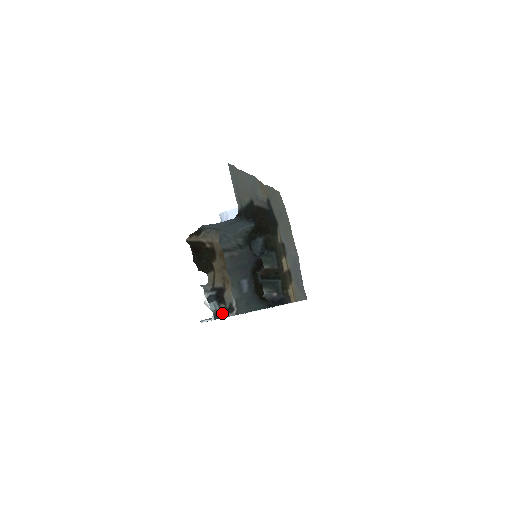
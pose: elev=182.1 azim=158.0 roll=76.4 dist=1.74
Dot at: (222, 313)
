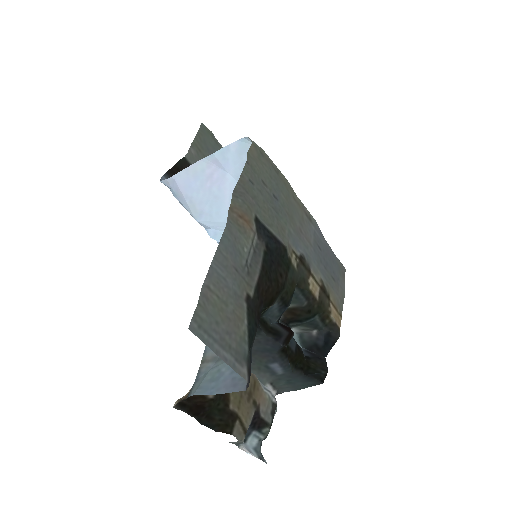
Dot at: (267, 432)
